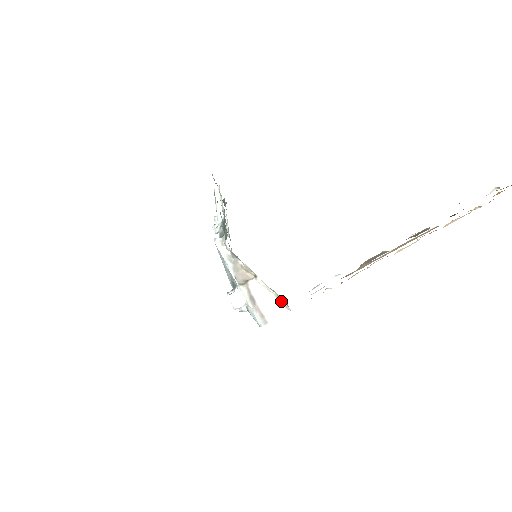
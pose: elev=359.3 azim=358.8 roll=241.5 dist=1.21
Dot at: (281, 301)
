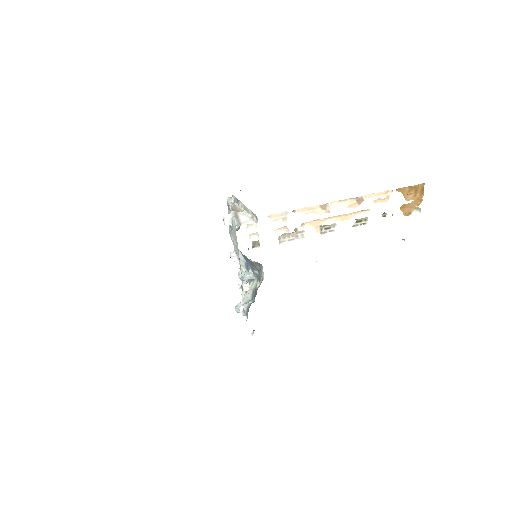
Dot at: (254, 218)
